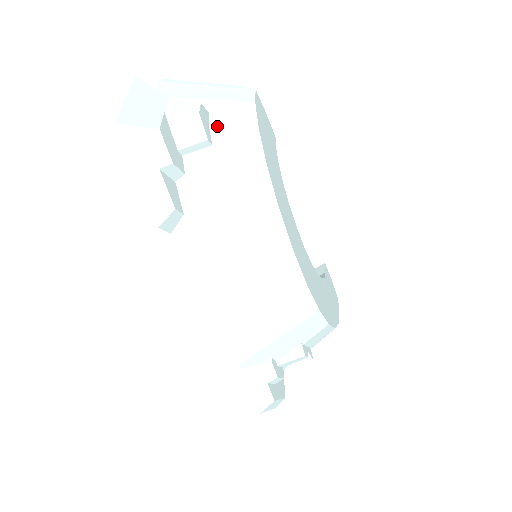
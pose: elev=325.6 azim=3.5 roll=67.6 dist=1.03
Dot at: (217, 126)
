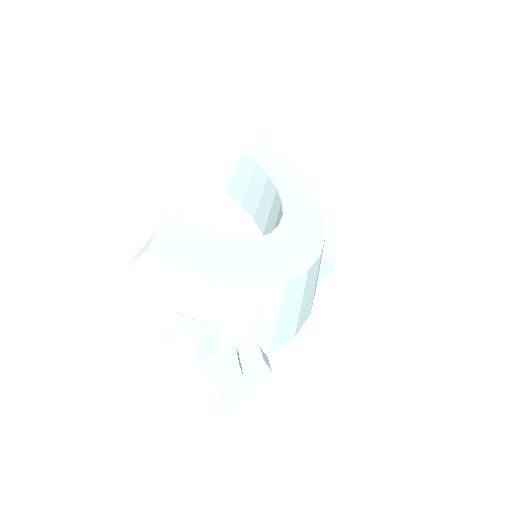
Dot at: (201, 314)
